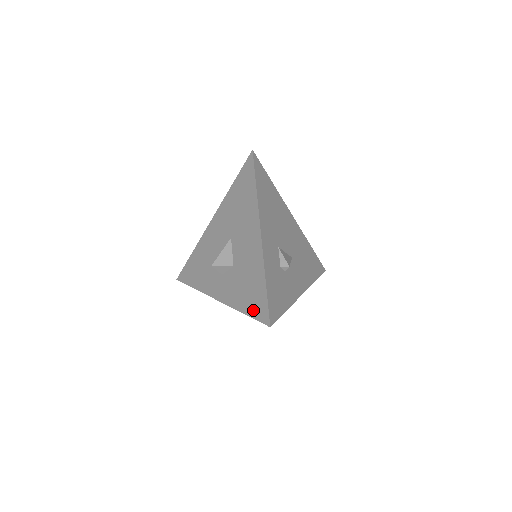
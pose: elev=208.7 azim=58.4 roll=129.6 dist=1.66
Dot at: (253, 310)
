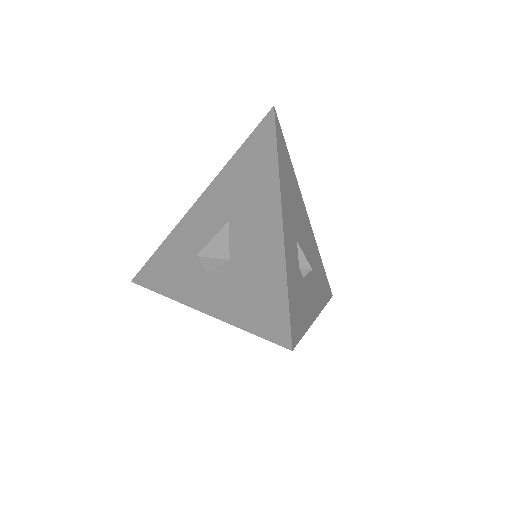
Dot at: (261, 324)
